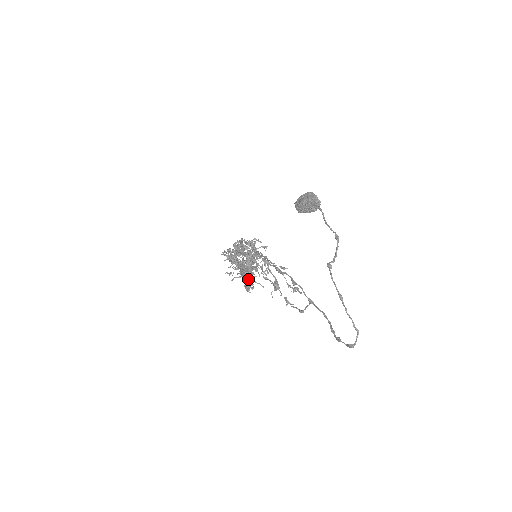
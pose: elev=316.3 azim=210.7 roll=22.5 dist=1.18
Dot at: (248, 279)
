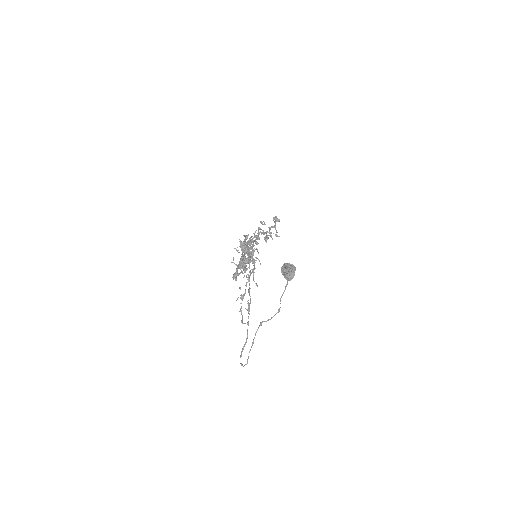
Dot at: (237, 274)
